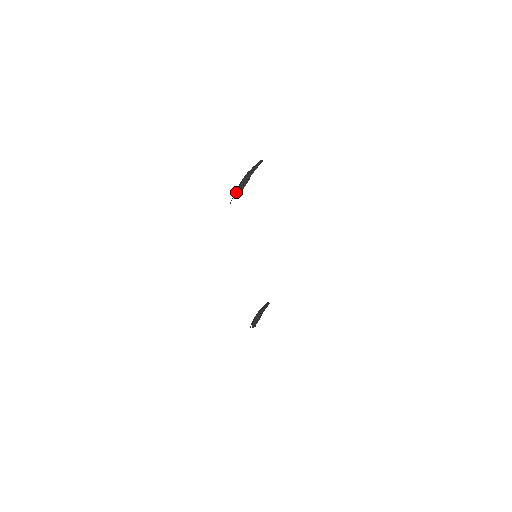
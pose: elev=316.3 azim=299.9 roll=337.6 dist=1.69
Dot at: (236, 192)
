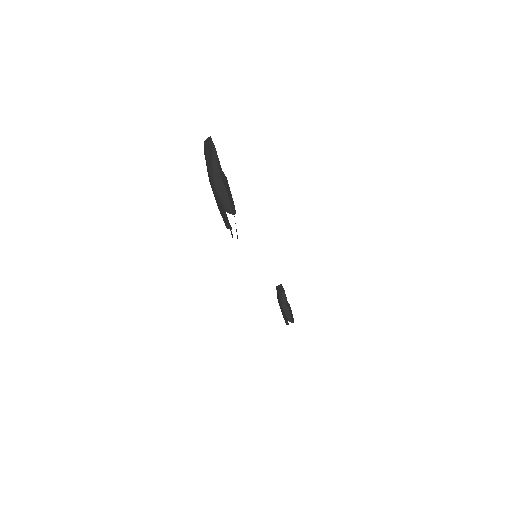
Dot at: (225, 208)
